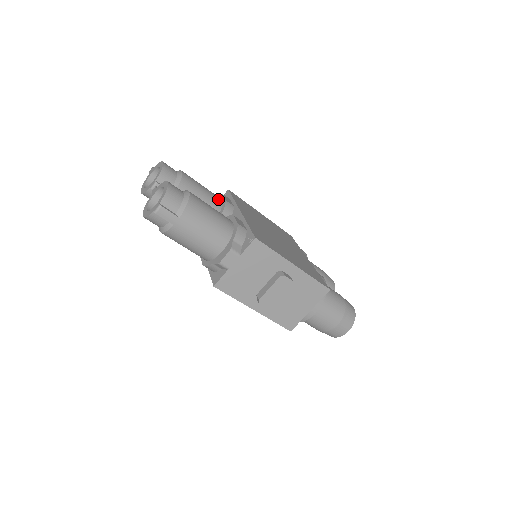
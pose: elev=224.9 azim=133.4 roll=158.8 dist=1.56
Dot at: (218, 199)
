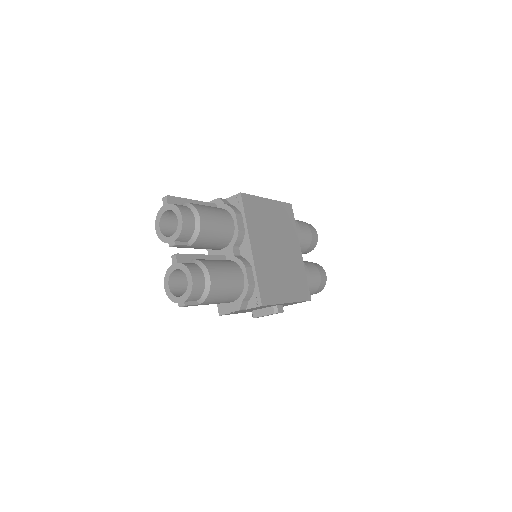
Dot at: (231, 227)
